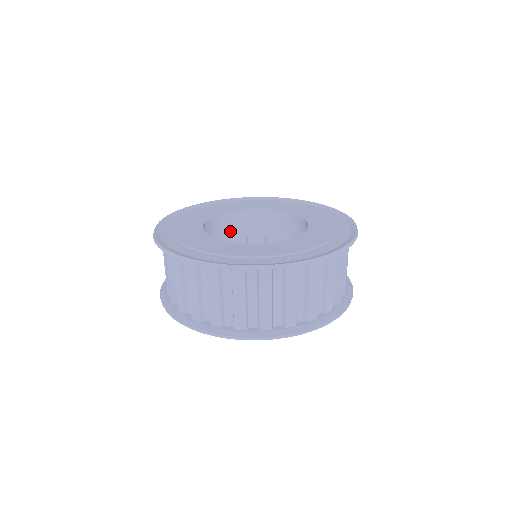
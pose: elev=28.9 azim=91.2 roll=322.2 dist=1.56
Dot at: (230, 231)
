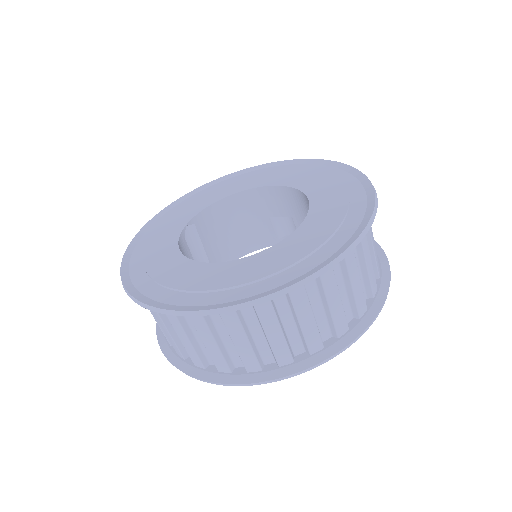
Dot at: (245, 215)
